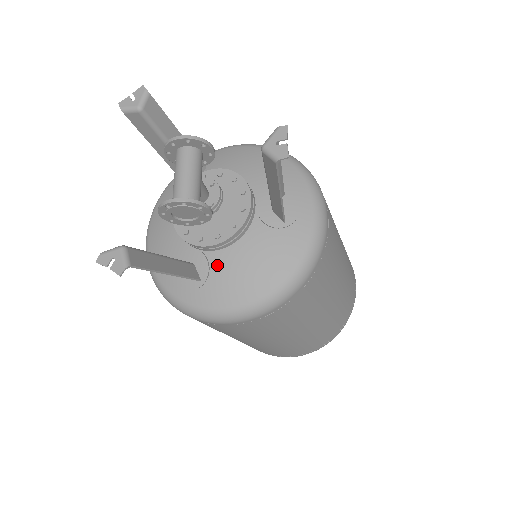
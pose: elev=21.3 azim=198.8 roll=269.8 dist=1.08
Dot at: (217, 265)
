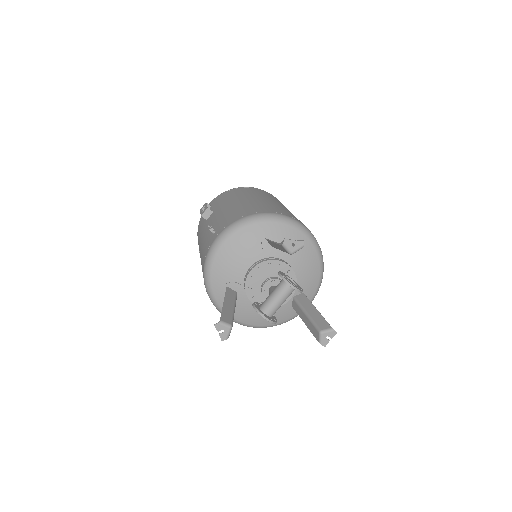
Dot at: (248, 303)
